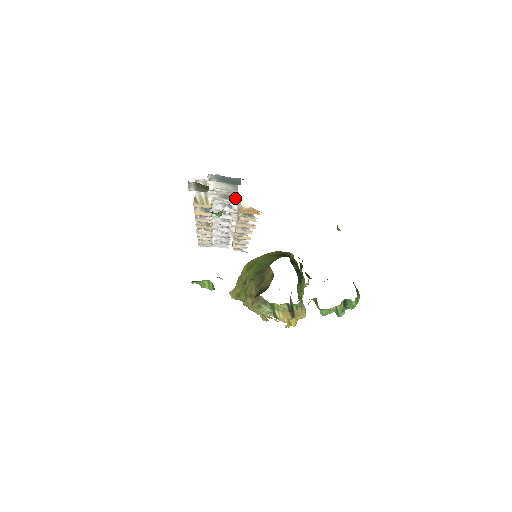
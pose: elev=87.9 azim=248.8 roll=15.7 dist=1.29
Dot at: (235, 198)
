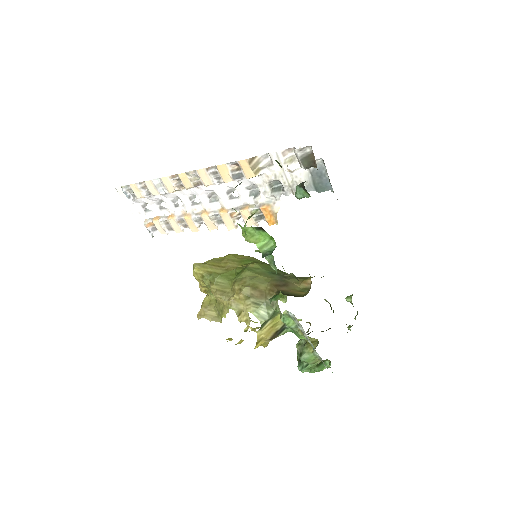
Dot at: (280, 194)
